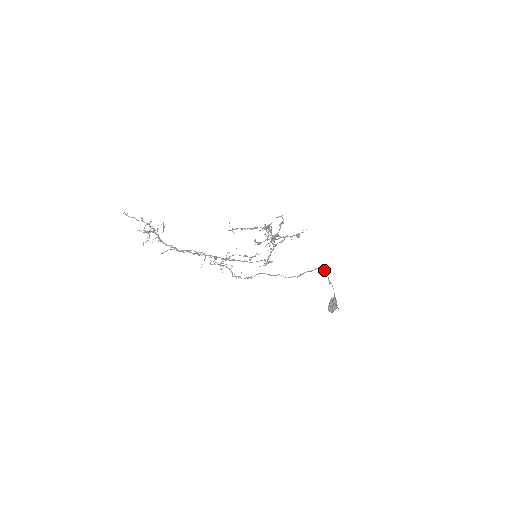
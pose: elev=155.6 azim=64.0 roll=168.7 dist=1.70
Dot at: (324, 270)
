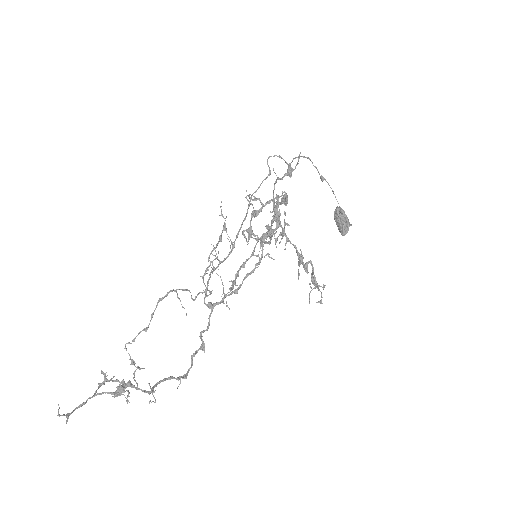
Dot at: occluded
